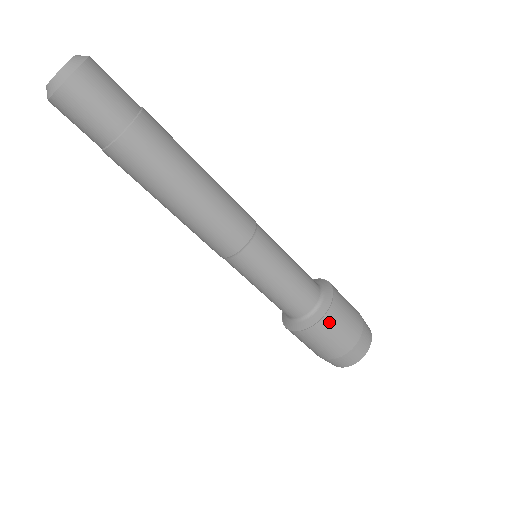
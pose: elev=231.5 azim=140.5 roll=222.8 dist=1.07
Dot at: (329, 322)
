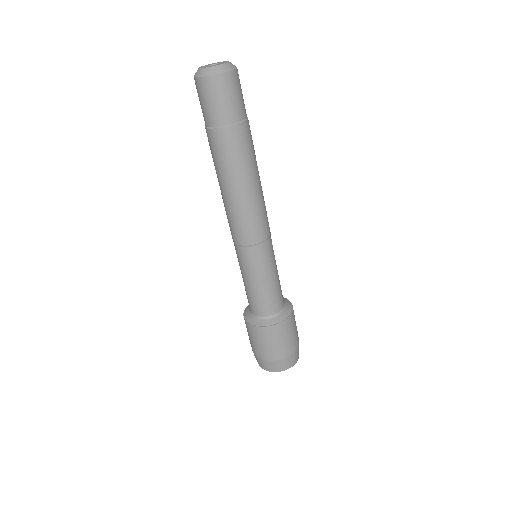
Dot at: (291, 322)
